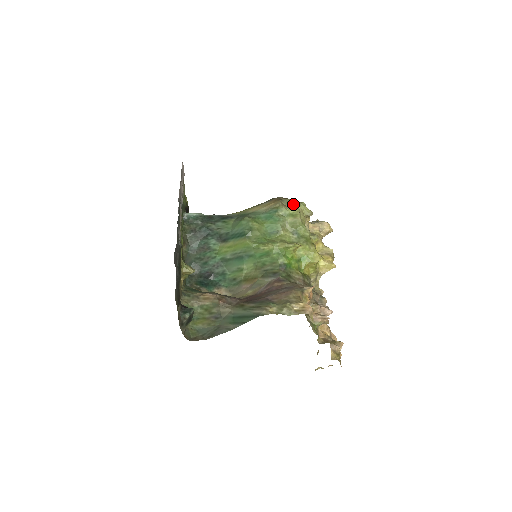
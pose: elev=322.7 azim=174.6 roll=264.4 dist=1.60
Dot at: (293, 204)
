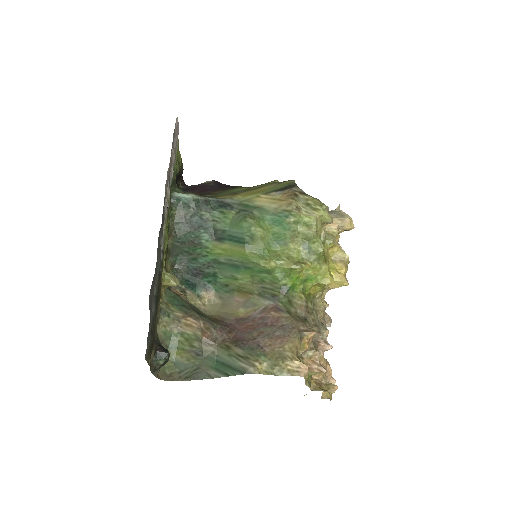
Dot at: (310, 206)
